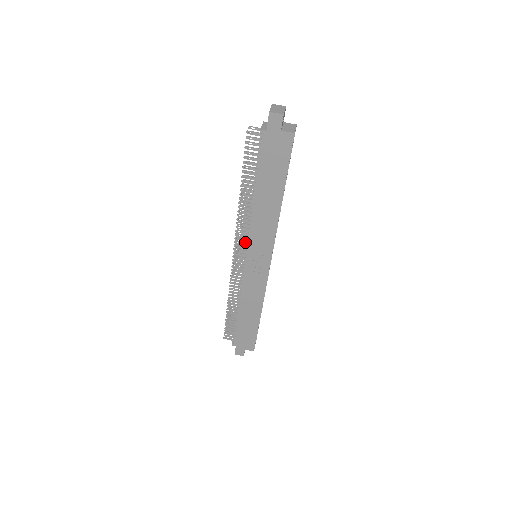
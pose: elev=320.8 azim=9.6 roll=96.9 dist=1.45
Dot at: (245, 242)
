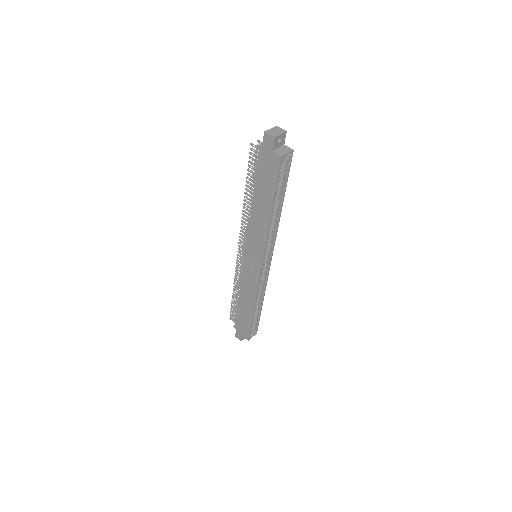
Dot at: occluded
